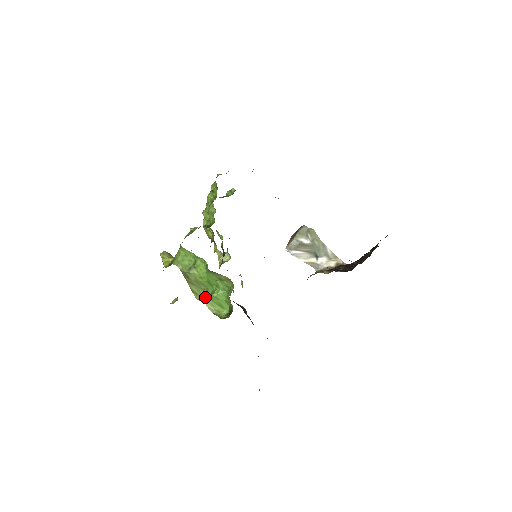
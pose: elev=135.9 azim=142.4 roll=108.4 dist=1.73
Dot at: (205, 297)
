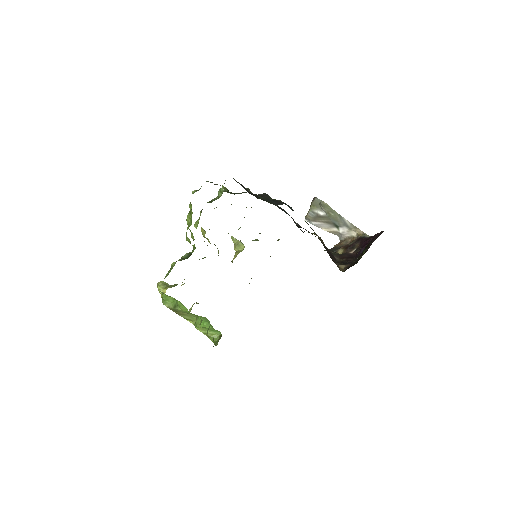
Dot at: (197, 325)
